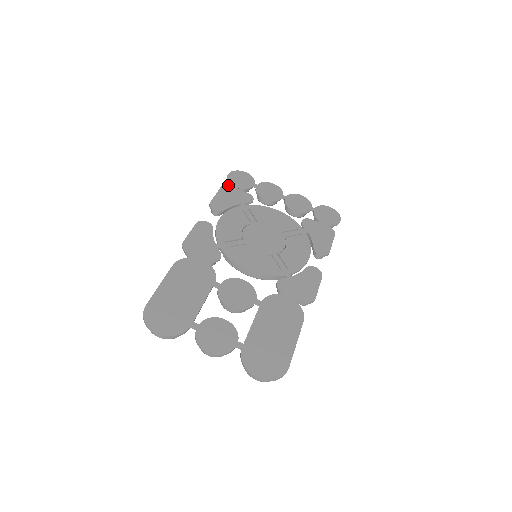
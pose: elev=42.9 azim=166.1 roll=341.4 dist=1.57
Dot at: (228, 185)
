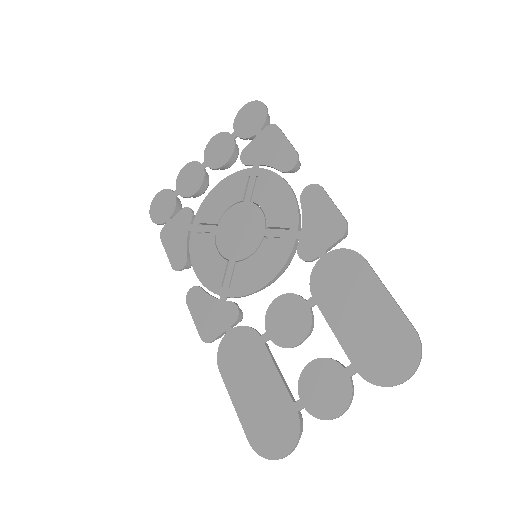
Dot at: (162, 229)
